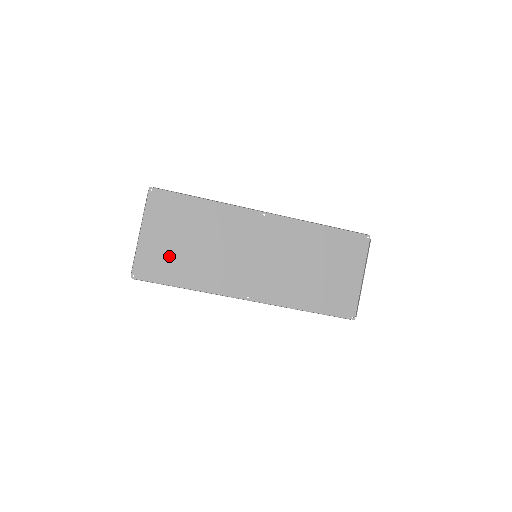
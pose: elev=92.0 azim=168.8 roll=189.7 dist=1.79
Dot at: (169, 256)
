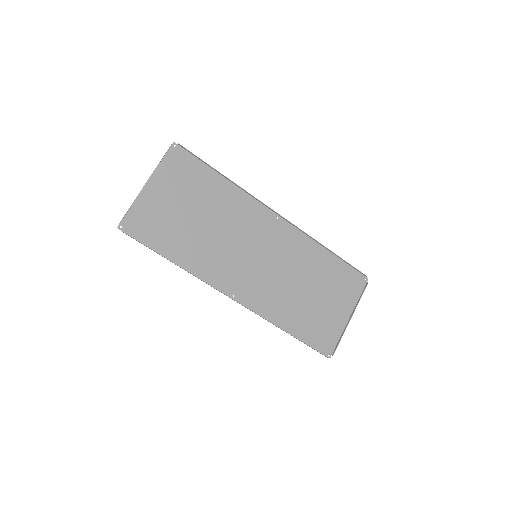
Dot at: (167, 221)
